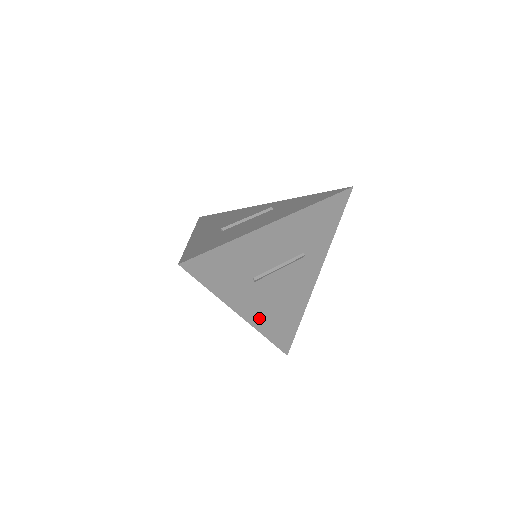
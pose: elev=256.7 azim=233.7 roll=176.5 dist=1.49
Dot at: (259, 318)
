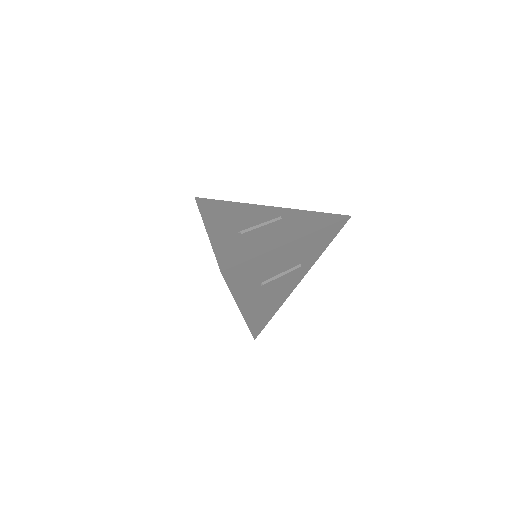
Dot at: (251, 312)
